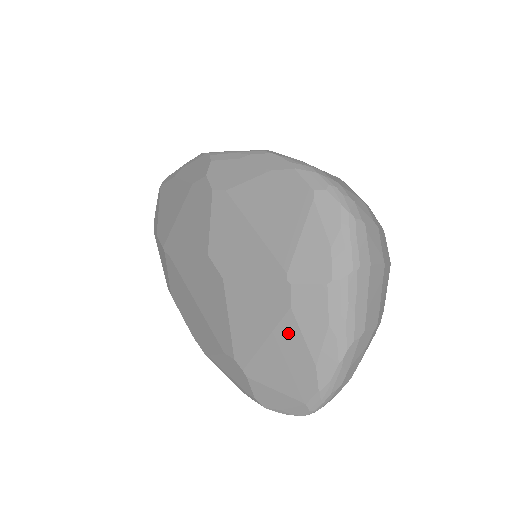
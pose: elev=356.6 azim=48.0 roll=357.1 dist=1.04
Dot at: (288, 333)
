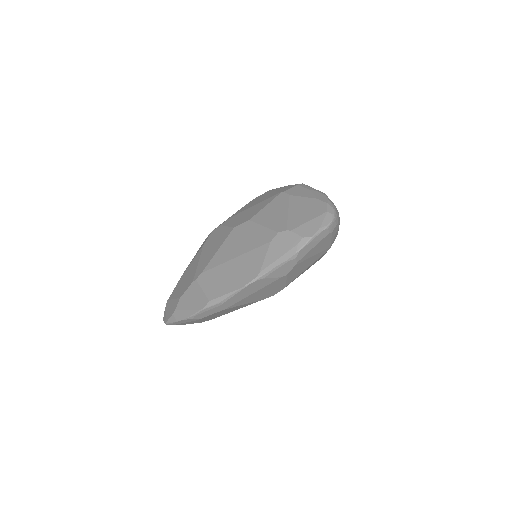
Dot at: (296, 201)
